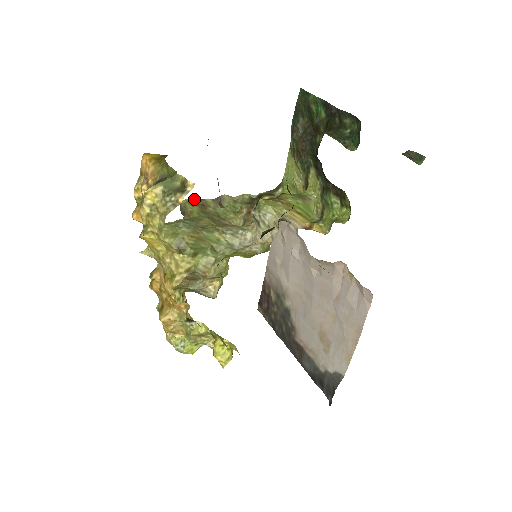
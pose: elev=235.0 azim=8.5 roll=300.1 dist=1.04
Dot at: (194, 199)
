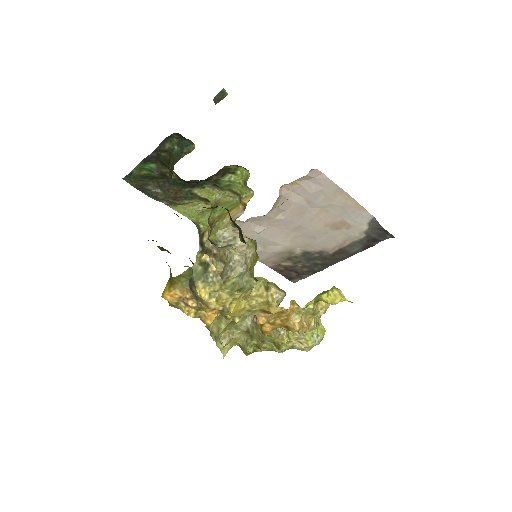
Dot at: occluded
